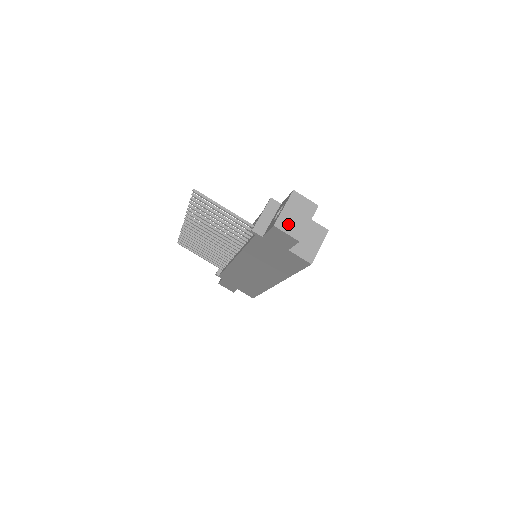
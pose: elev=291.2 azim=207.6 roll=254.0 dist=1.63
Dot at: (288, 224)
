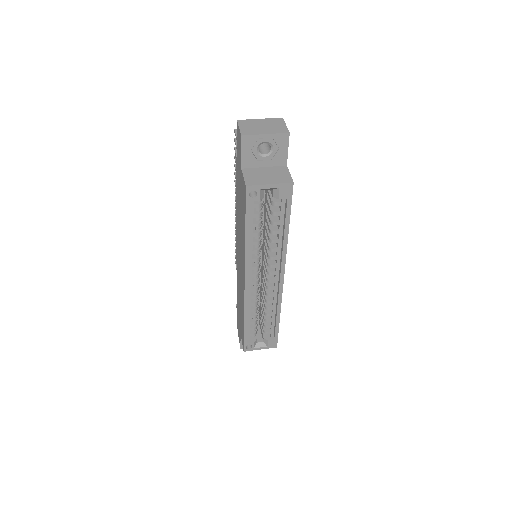
Dot at: (249, 125)
